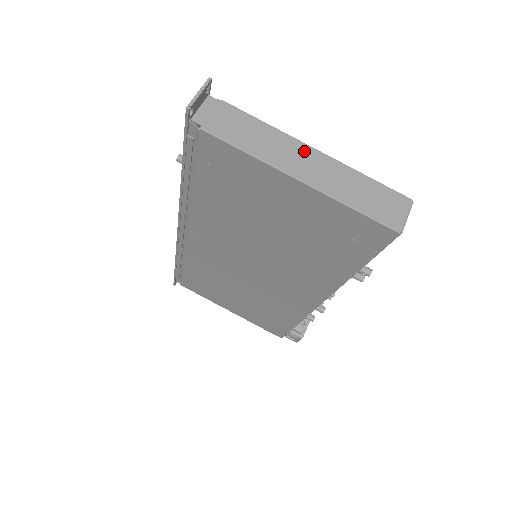
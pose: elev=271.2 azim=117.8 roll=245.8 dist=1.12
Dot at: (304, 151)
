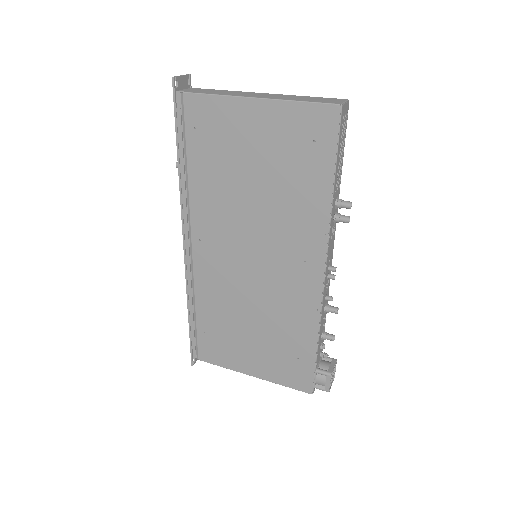
Dot at: (259, 94)
